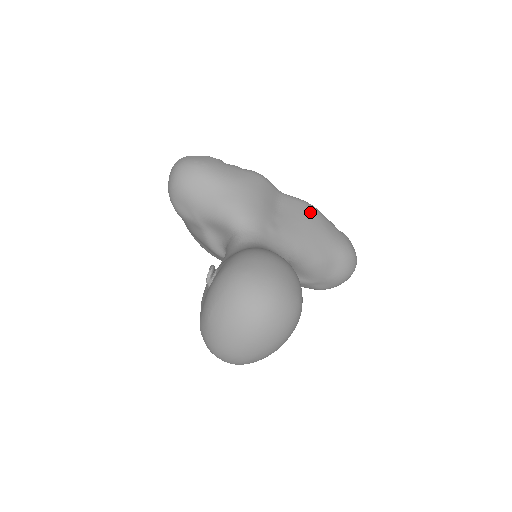
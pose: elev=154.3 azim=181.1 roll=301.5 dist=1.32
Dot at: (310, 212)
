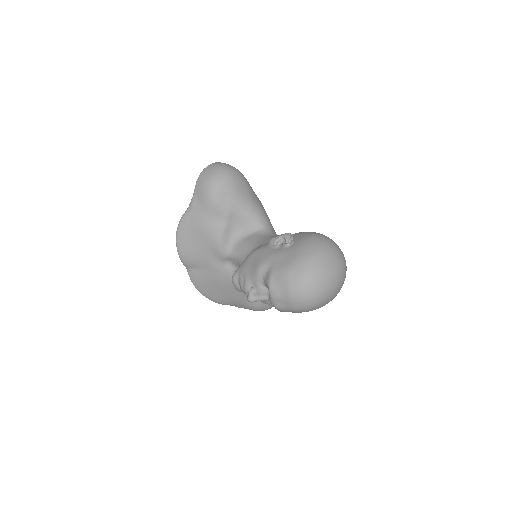
Dot at: occluded
